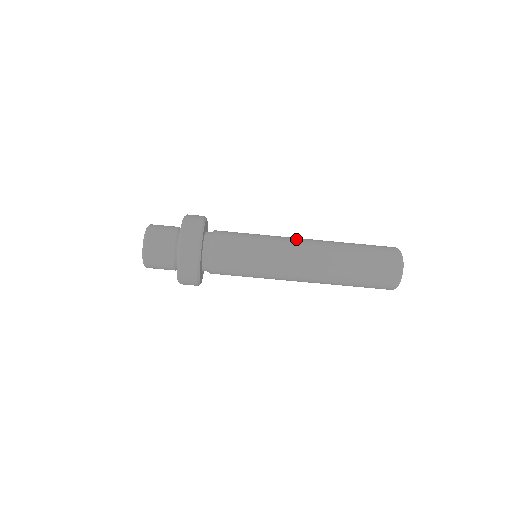
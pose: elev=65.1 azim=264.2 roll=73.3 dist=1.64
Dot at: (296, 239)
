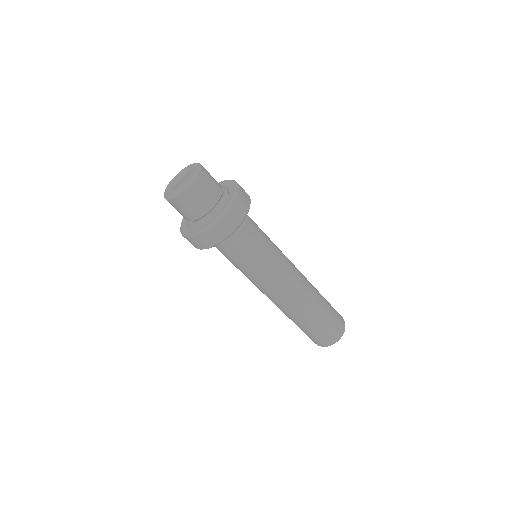
Dot at: (289, 285)
